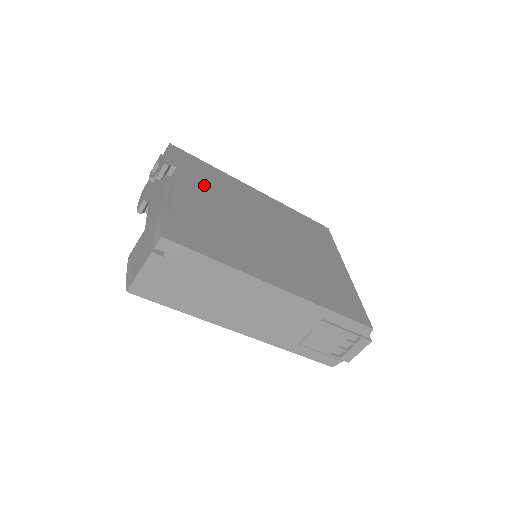
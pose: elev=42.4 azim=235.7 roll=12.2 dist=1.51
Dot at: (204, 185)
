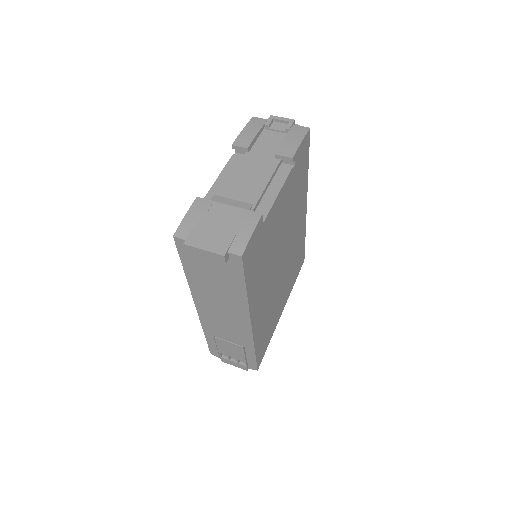
Dot at: (292, 193)
